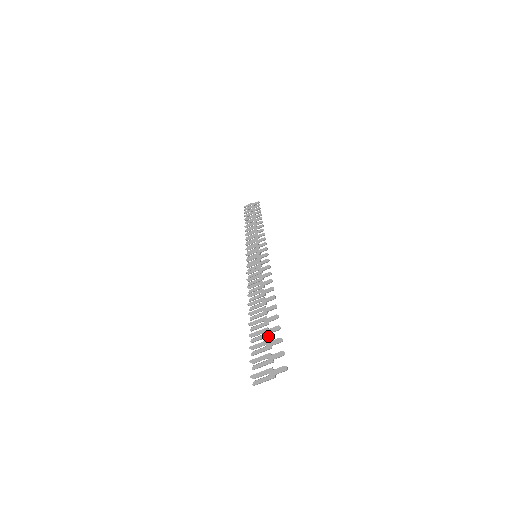
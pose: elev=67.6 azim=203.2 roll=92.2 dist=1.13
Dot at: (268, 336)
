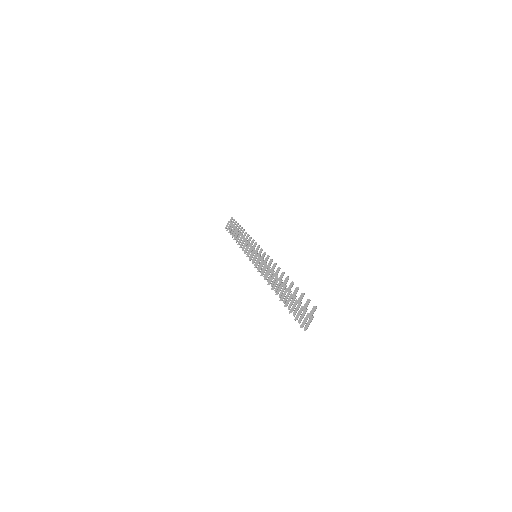
Dot at: (295, 298)
